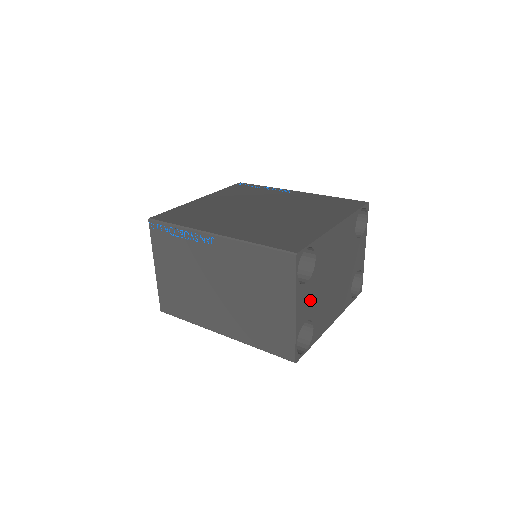
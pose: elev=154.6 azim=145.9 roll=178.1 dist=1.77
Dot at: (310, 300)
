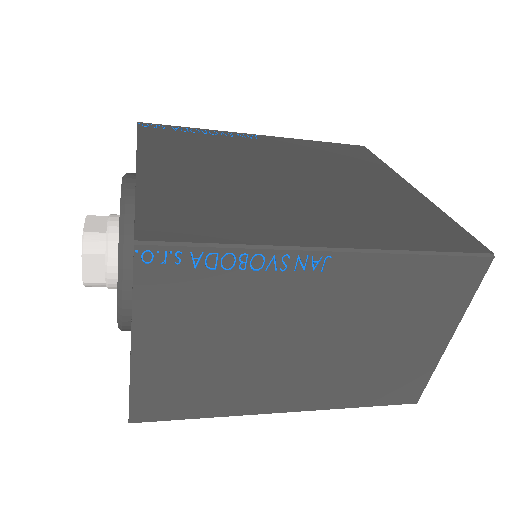
Dot at: occluded
